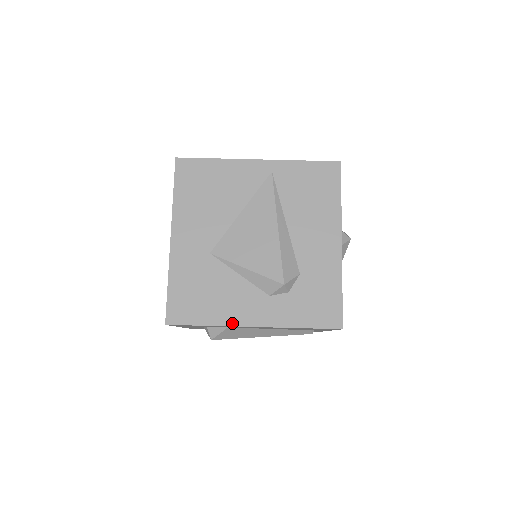
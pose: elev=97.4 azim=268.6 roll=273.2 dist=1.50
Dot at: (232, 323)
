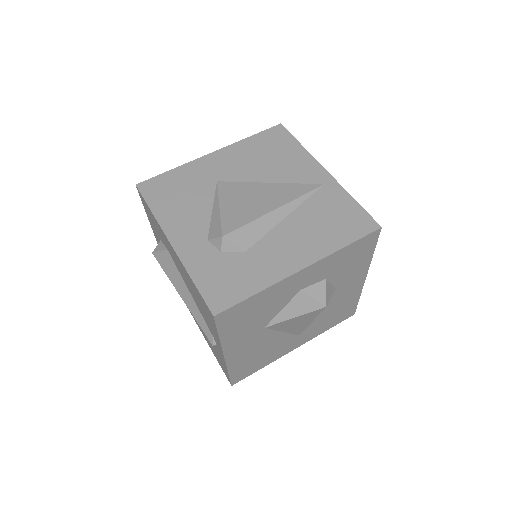
Dot at: (164, 226)
